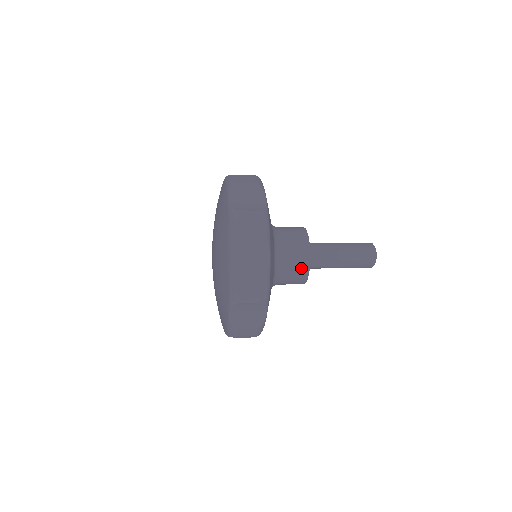
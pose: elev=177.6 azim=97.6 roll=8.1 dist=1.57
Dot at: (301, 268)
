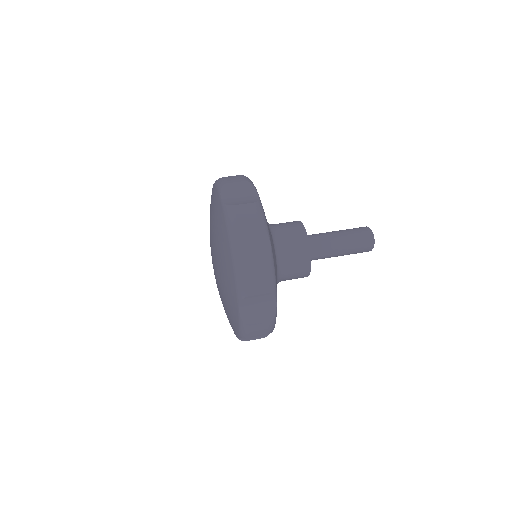
Dot at: occluded
